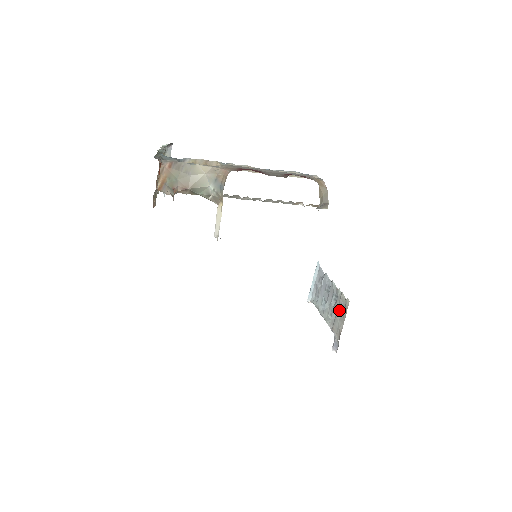
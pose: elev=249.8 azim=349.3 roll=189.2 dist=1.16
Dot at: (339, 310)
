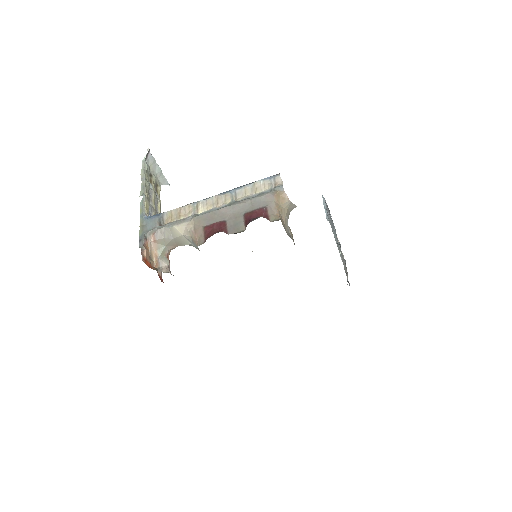
Dot at: (343, 259)
